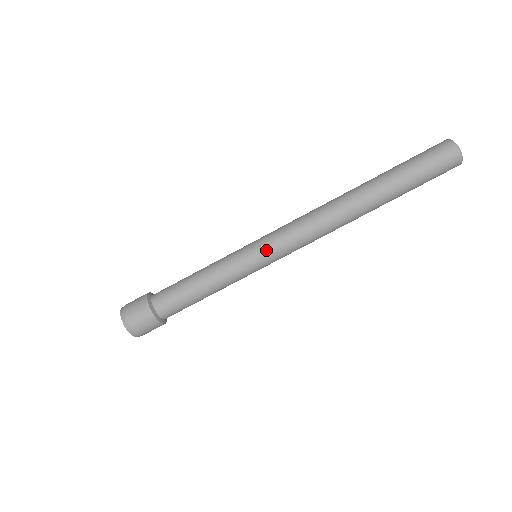
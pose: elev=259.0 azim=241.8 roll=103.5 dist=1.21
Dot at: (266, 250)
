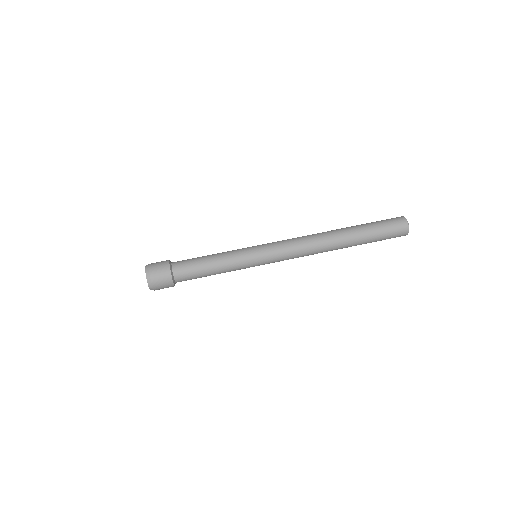
Dot at: (267, 256)
